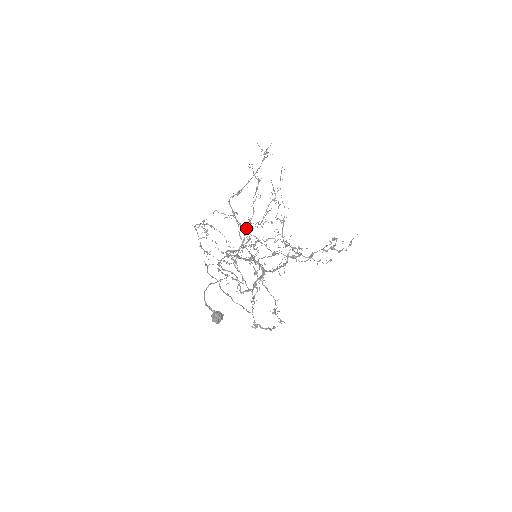
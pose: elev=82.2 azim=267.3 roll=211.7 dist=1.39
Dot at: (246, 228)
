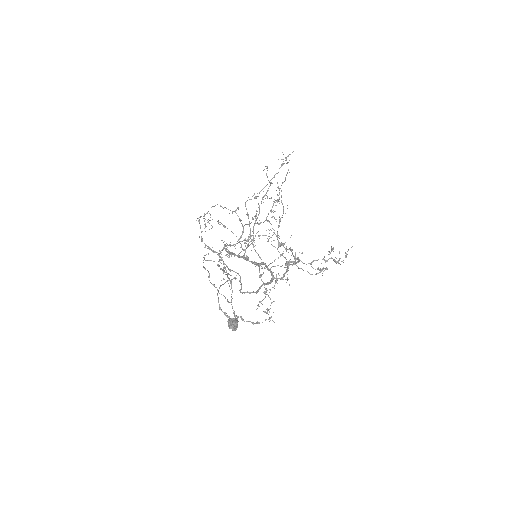
Dot at: occluded
